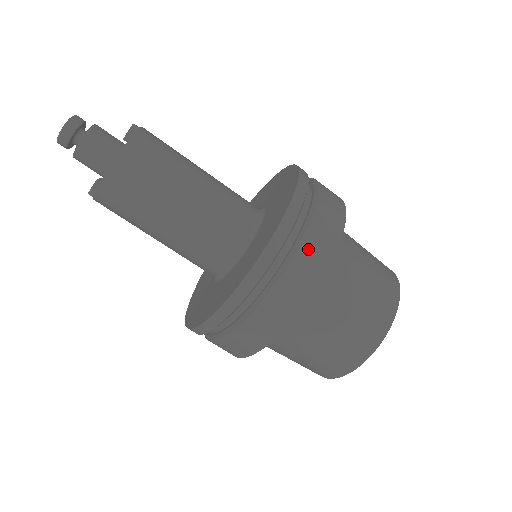
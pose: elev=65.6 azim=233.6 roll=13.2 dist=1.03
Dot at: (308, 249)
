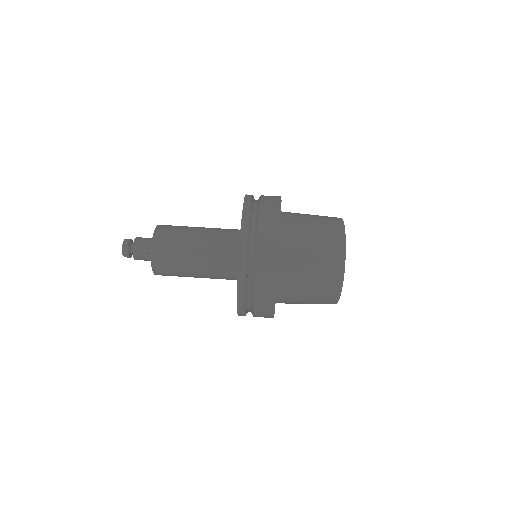
Dot at: occluded
